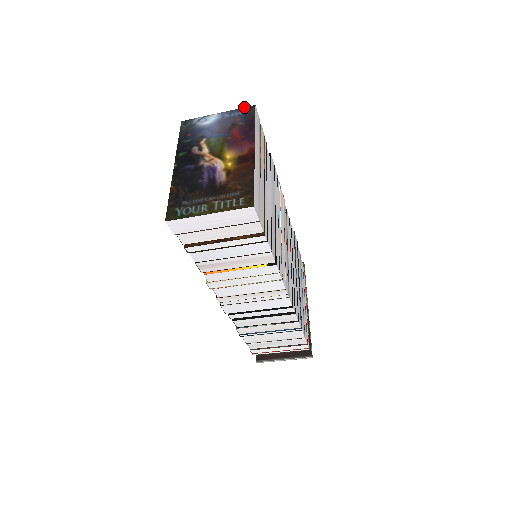
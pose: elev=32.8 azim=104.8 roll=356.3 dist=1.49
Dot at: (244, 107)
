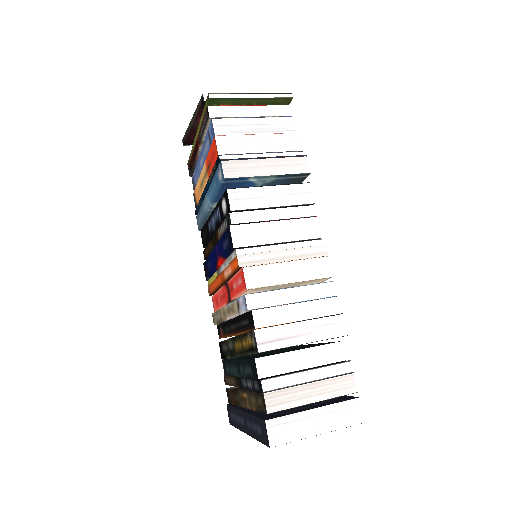
Dot at: occluded
